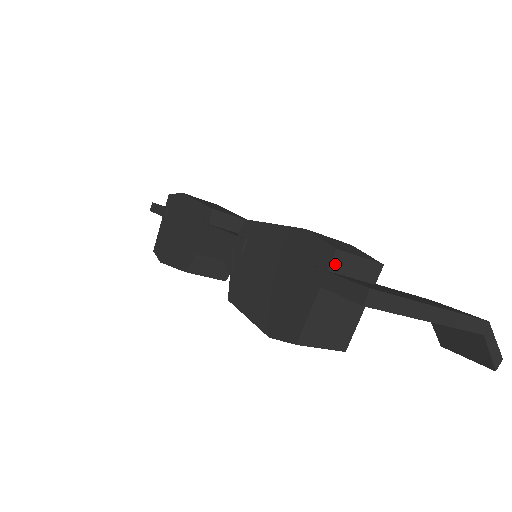
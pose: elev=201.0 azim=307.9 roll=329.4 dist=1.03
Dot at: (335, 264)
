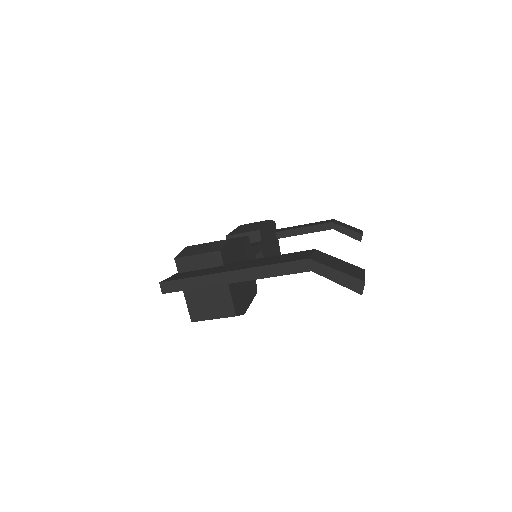
Dot at: (181, 267)
